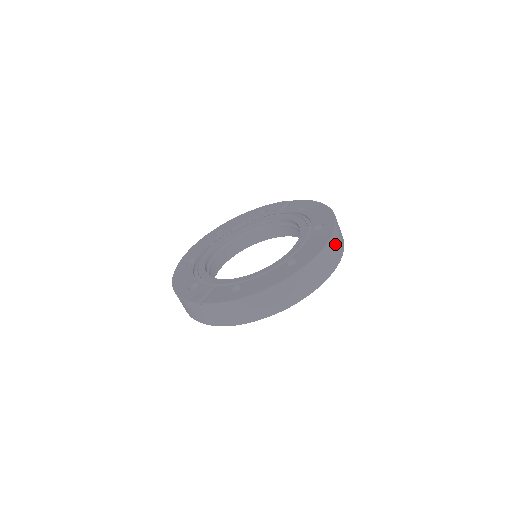
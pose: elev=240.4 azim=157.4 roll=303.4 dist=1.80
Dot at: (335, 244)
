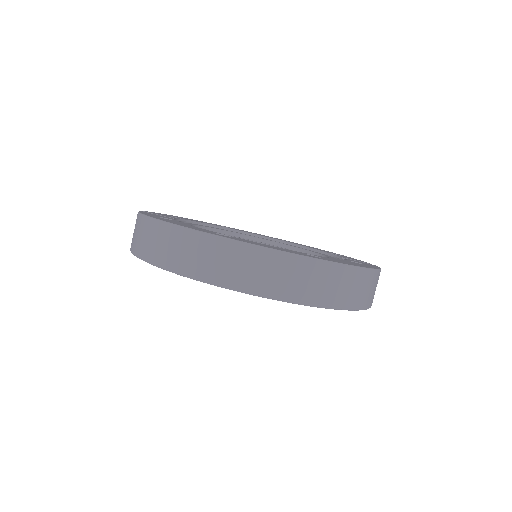
Dot at: (289, 270)
